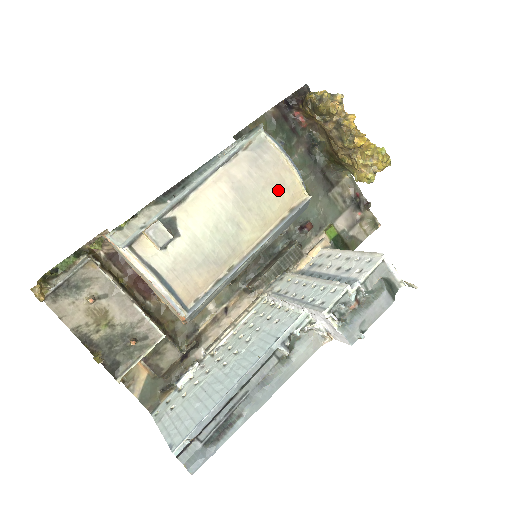
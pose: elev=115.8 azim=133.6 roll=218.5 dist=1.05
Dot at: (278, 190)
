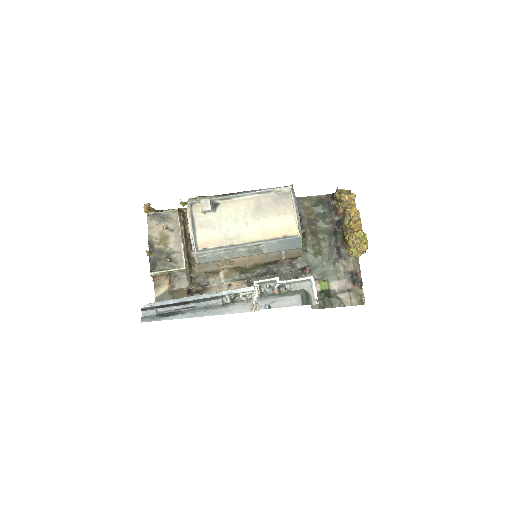
Dot at: (281, 220)
